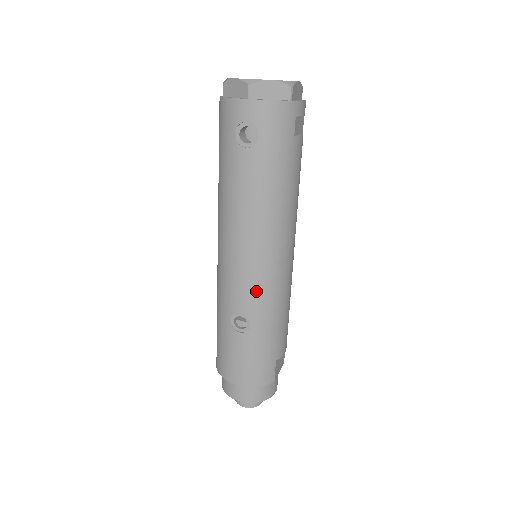
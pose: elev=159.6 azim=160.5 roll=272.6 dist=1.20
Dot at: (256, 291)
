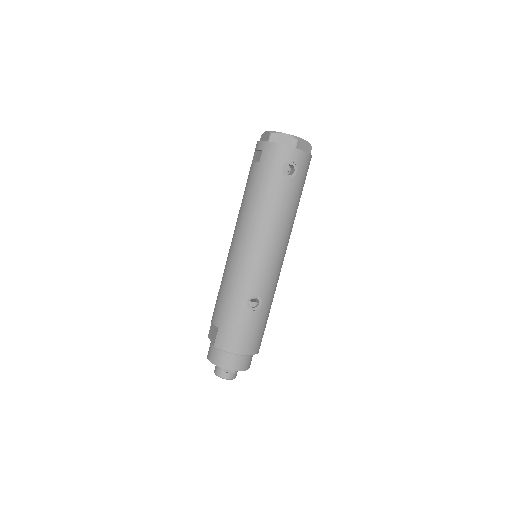
Dot at: (270, 278)
